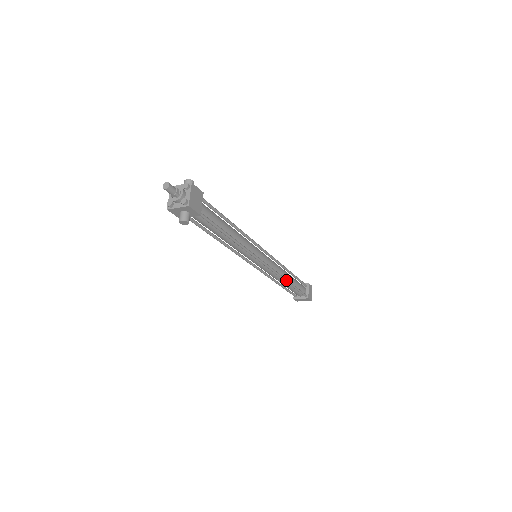
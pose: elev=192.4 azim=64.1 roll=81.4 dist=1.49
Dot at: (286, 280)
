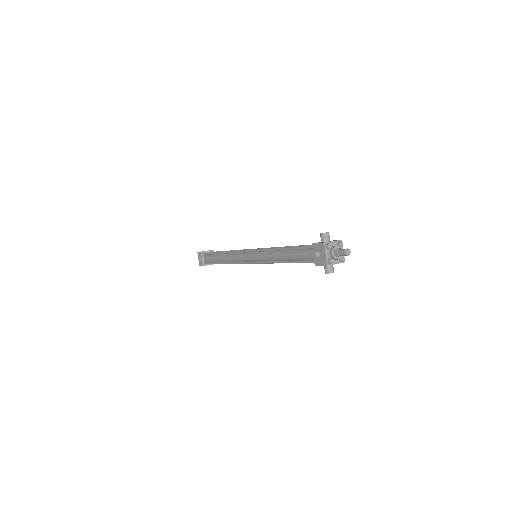
Dot at: occluded
